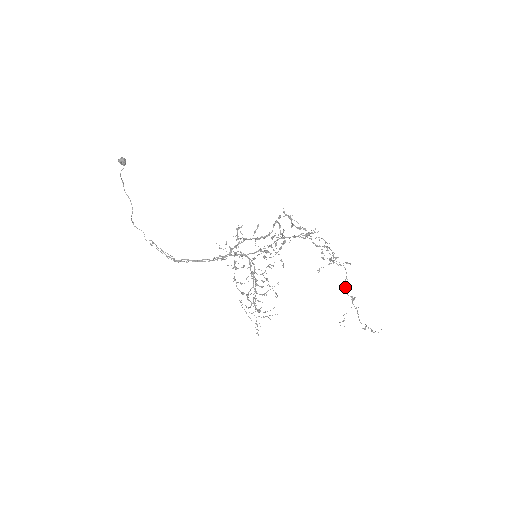
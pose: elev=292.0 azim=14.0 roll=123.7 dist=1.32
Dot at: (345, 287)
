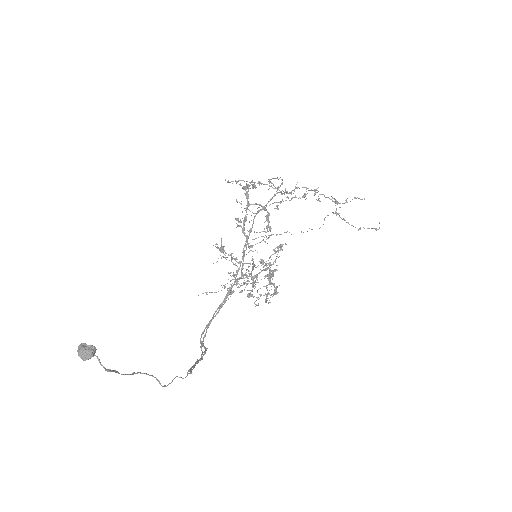
Dot at: occluded
